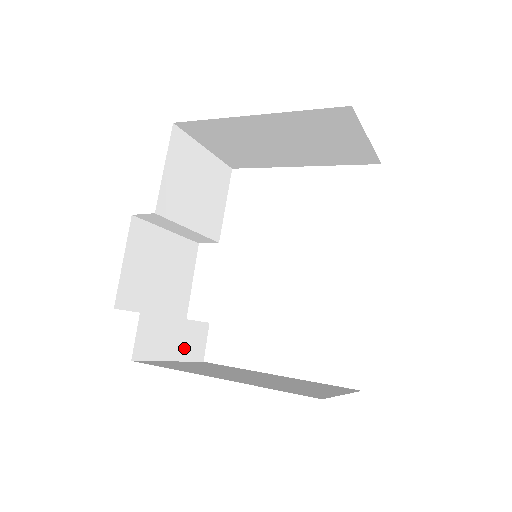
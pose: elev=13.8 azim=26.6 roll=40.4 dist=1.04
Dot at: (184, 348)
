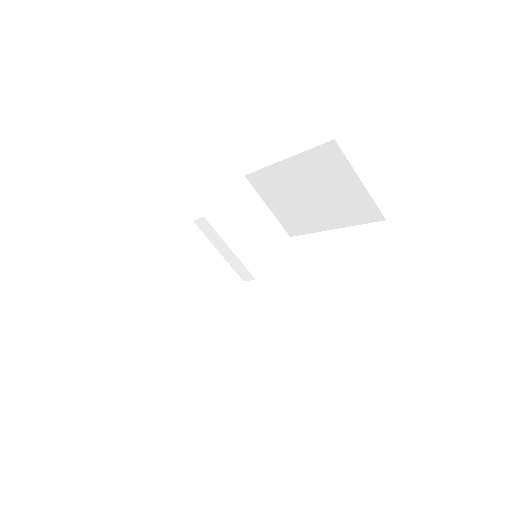
Dot at: (183, 326)
